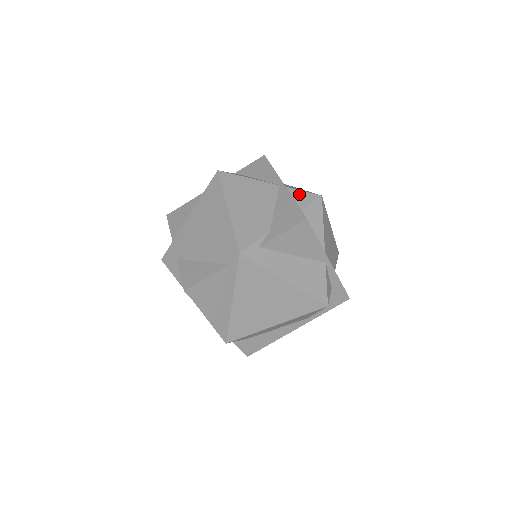
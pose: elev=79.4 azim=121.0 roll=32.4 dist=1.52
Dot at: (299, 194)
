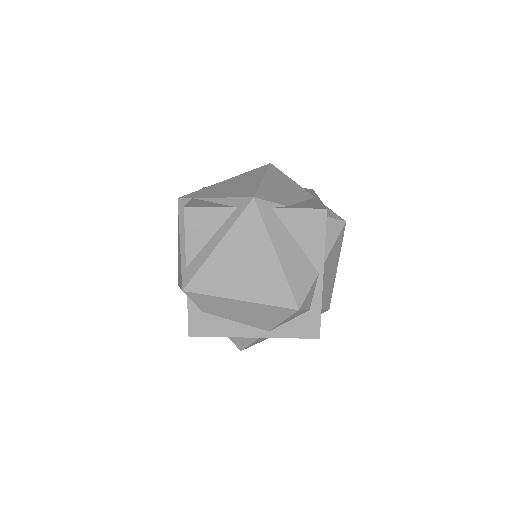
Dot at: (328, 209)
